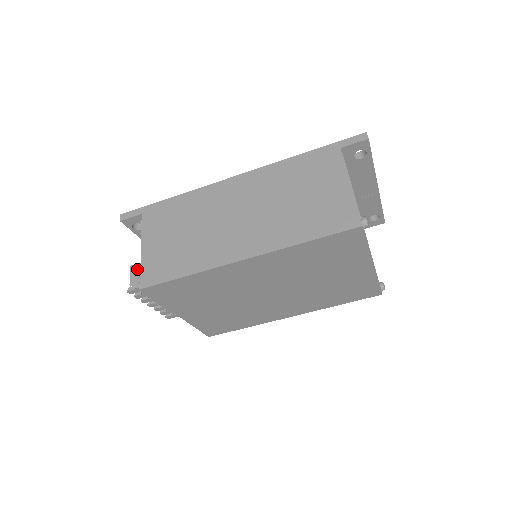
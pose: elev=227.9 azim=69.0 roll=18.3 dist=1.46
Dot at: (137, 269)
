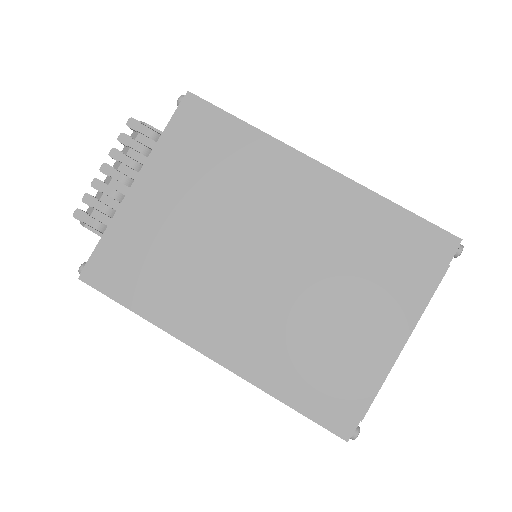
Dot at: occluded
